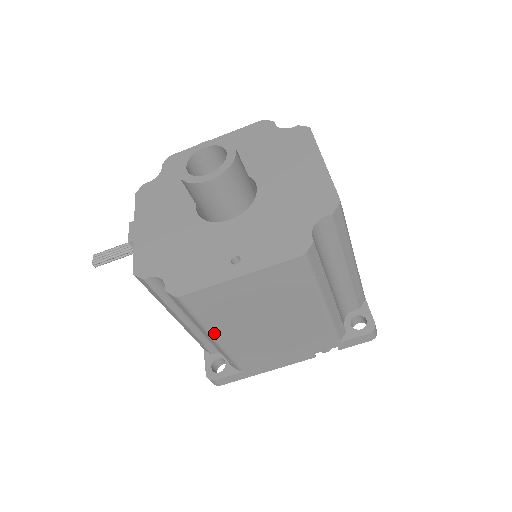
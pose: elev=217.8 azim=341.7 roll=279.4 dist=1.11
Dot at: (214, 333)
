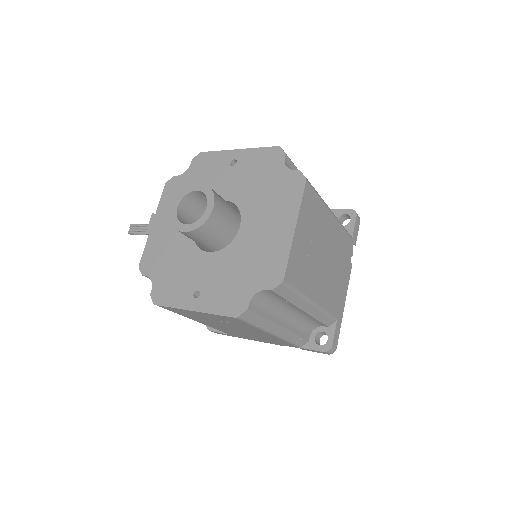
Dot at: (193, 319)
